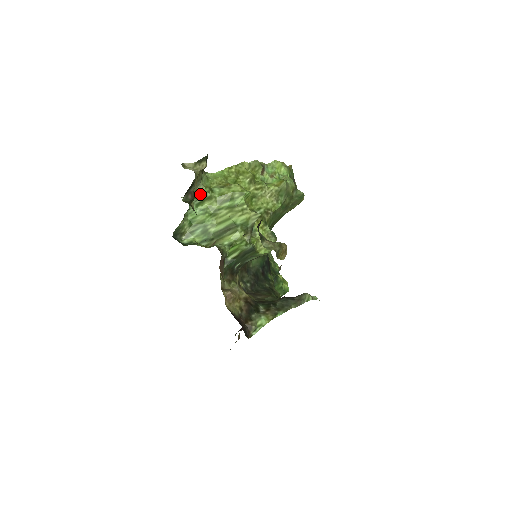
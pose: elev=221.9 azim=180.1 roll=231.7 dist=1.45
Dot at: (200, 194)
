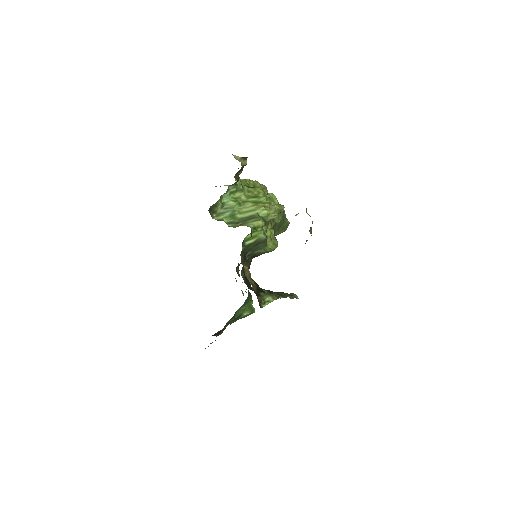
Dot at: (237, 184)
